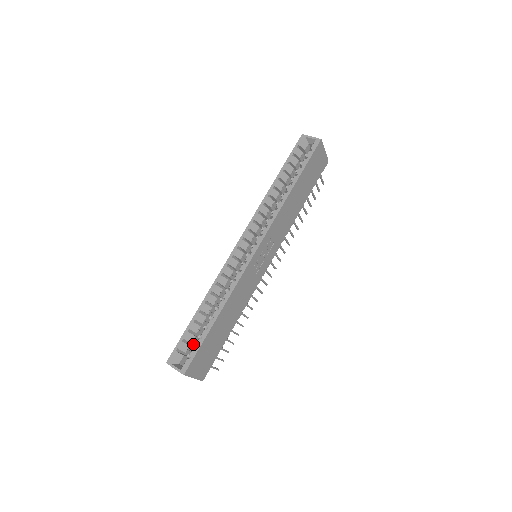
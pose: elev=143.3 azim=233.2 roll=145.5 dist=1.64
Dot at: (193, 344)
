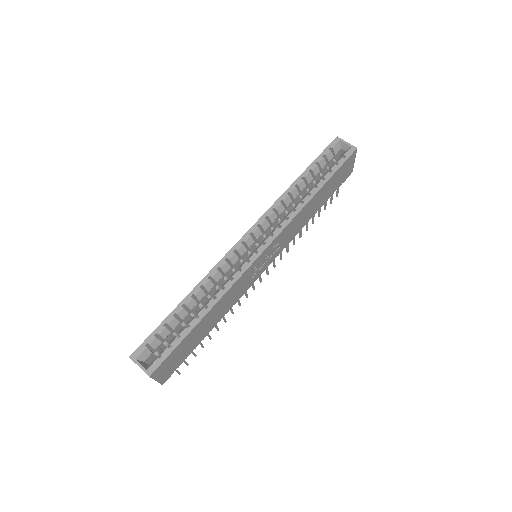
Dot at: (165, 341)
